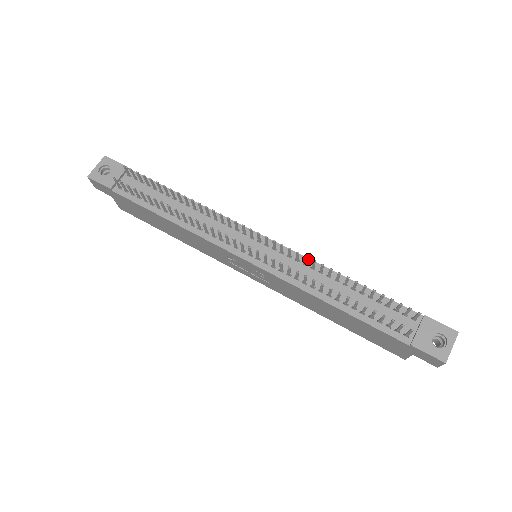
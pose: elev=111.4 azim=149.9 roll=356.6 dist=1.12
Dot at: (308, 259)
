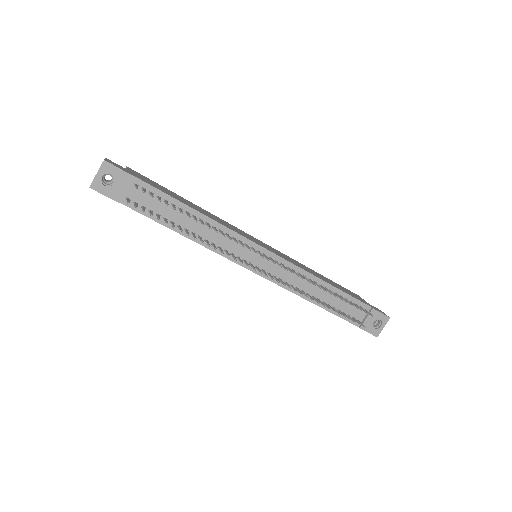
Dot at: (301, 269)
